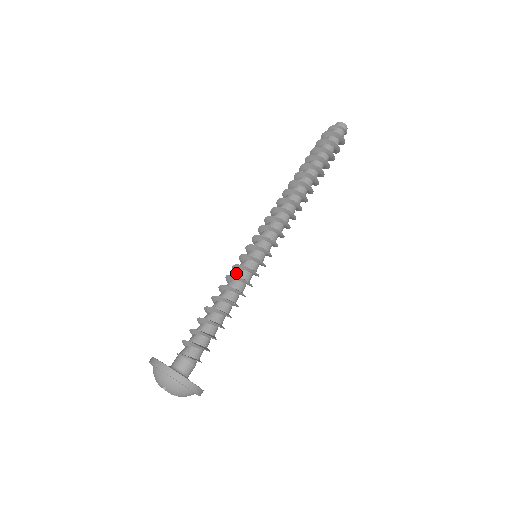
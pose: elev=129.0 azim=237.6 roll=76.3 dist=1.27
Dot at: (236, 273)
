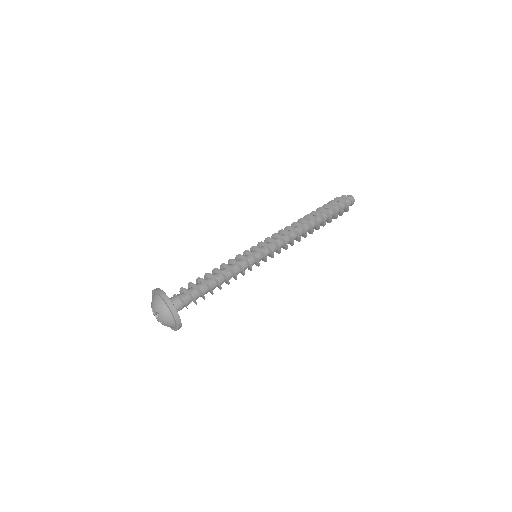
Dot at: (239, 261)
